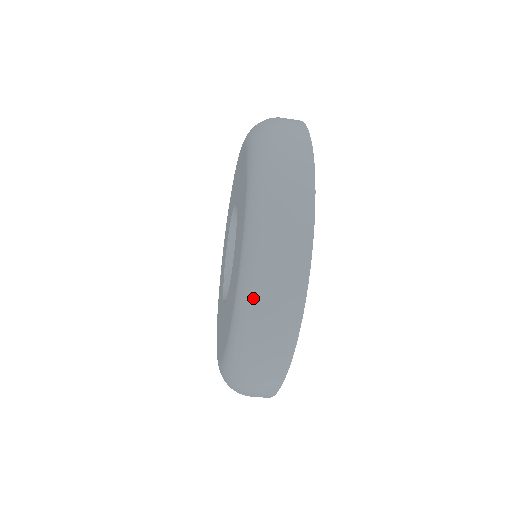
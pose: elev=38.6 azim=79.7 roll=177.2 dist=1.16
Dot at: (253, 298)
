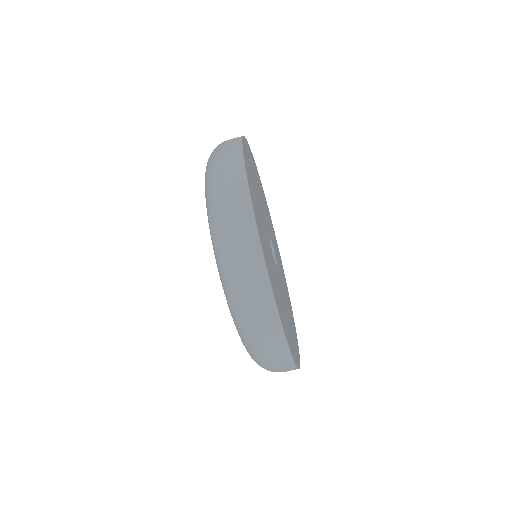
Dot at: (248, 341)
